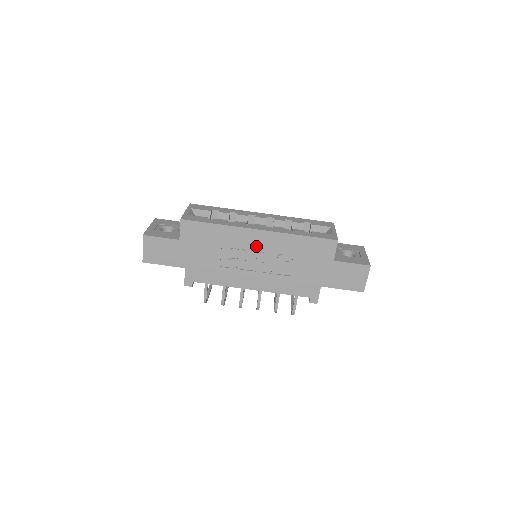
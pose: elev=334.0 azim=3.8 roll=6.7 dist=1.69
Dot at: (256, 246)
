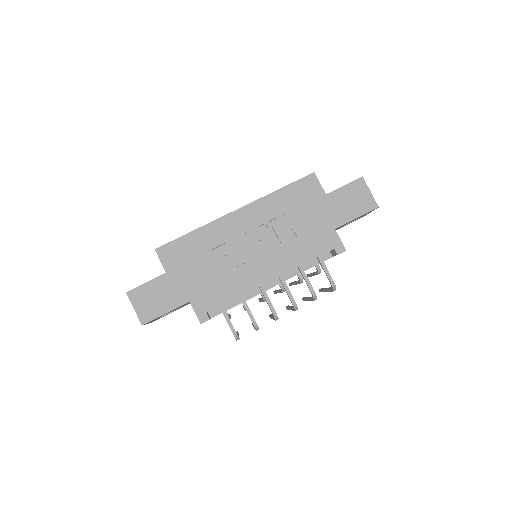
Dot at: (244, 229)
